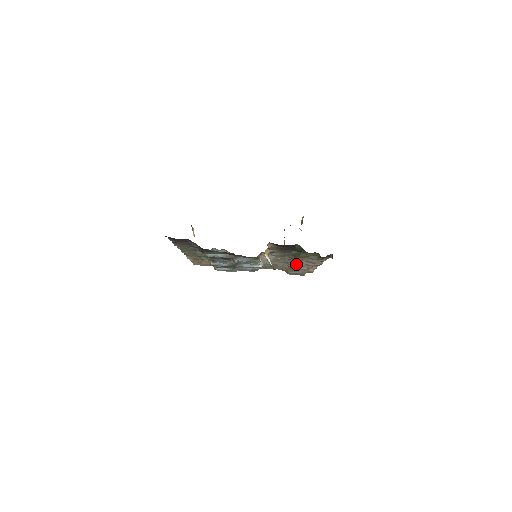
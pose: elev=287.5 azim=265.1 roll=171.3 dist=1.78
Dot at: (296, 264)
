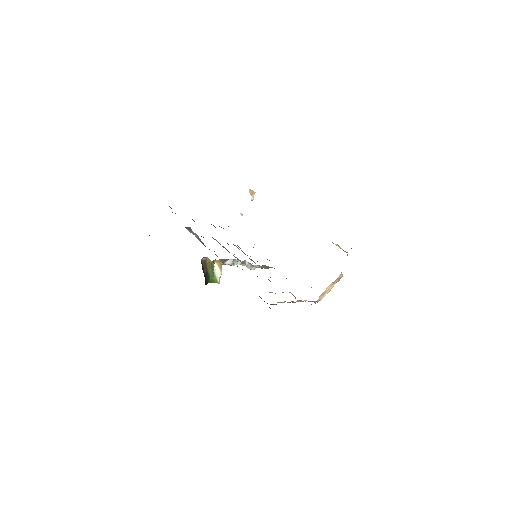
Dot at: occluded
